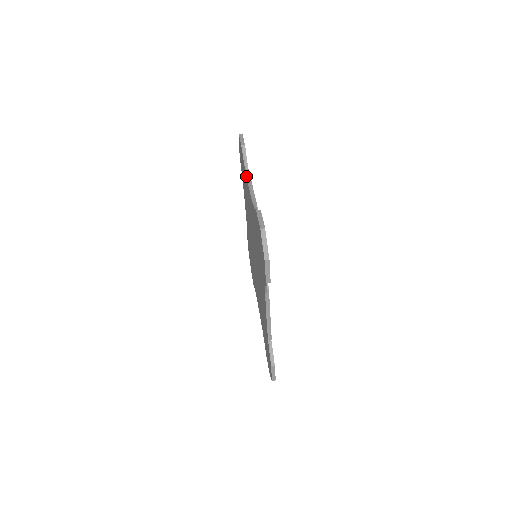
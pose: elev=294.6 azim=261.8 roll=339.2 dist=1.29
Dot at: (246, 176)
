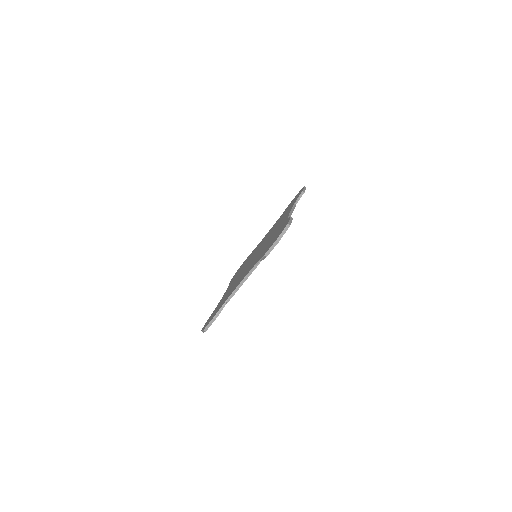
Dot at: (293, 206)
